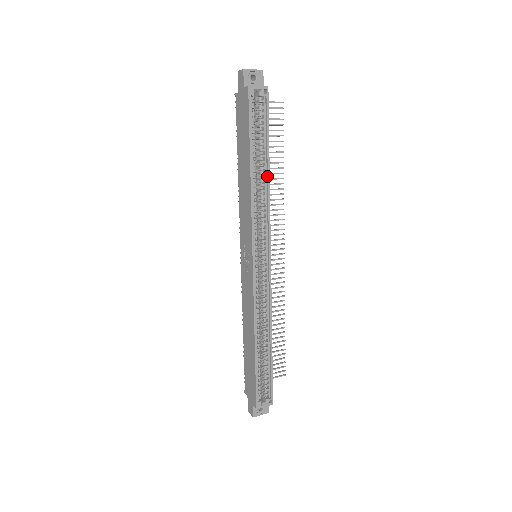
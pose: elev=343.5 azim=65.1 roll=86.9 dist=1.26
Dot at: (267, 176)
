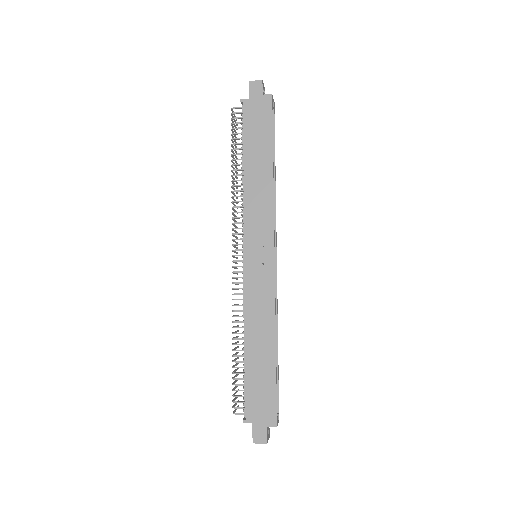
Dot at: (275, 177)
